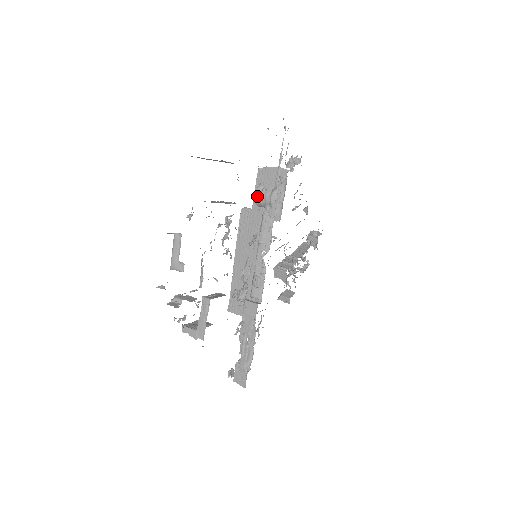
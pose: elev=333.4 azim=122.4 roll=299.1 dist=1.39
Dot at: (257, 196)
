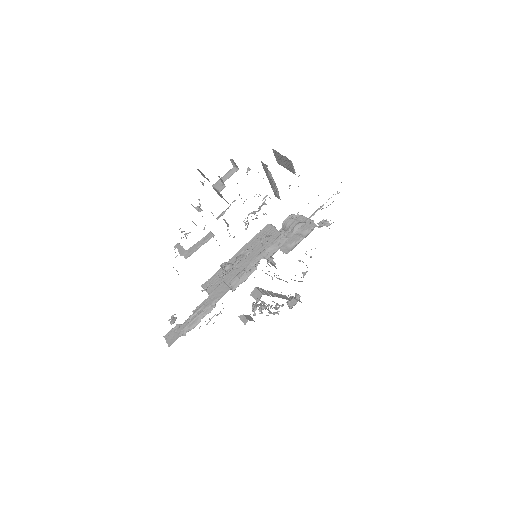
Dot at: (287, 219)
